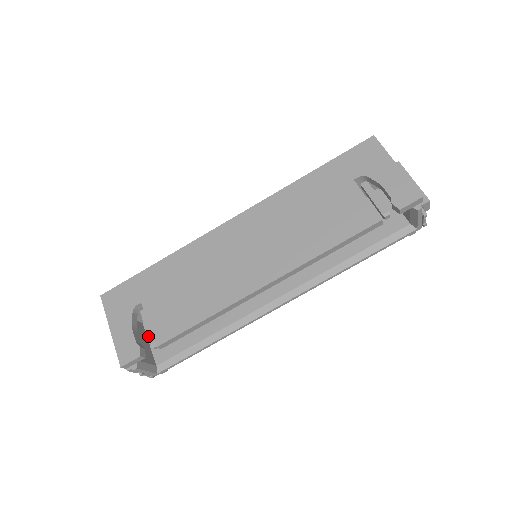
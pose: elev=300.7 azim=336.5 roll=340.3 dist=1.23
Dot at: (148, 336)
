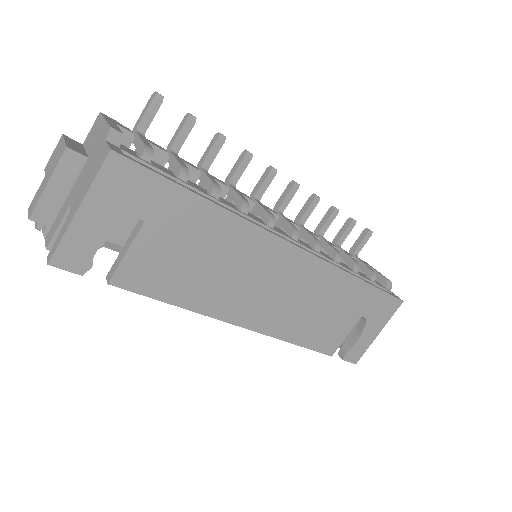
Dot at: occluded
